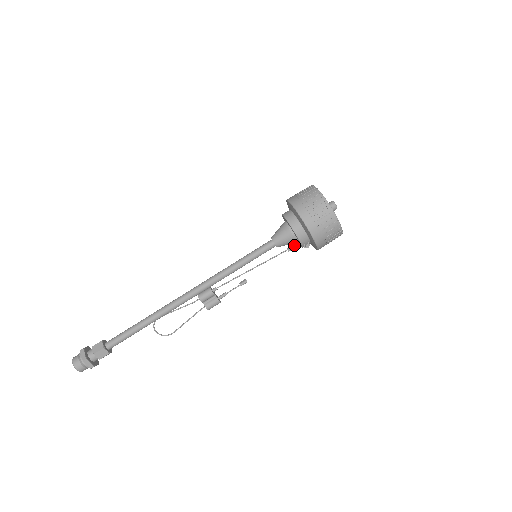
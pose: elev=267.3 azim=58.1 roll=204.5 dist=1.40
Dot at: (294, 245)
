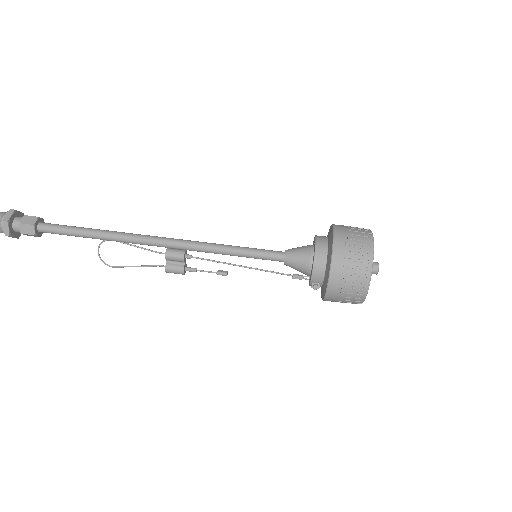
Dot at: (303, 276)
